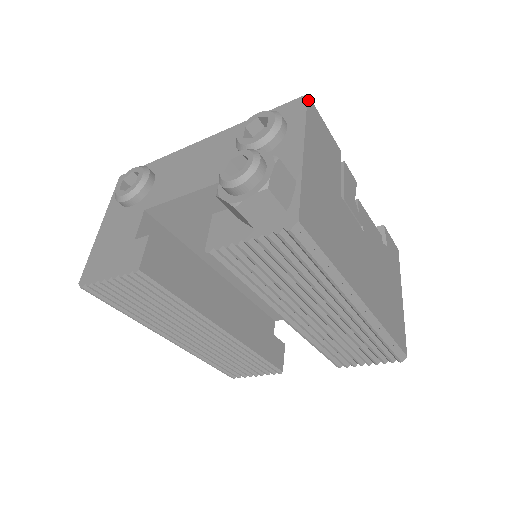
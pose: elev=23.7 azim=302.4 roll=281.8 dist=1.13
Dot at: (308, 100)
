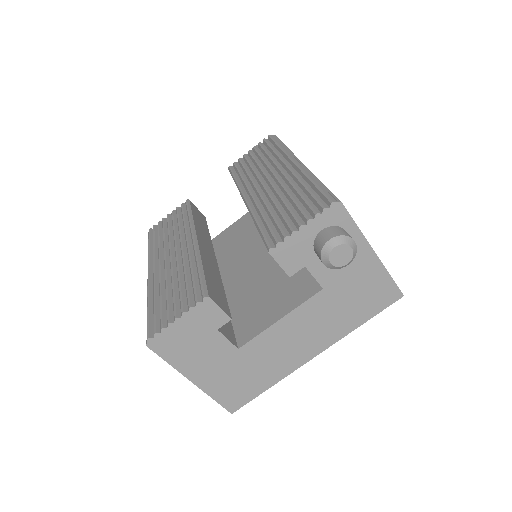
Dot at: occluded
